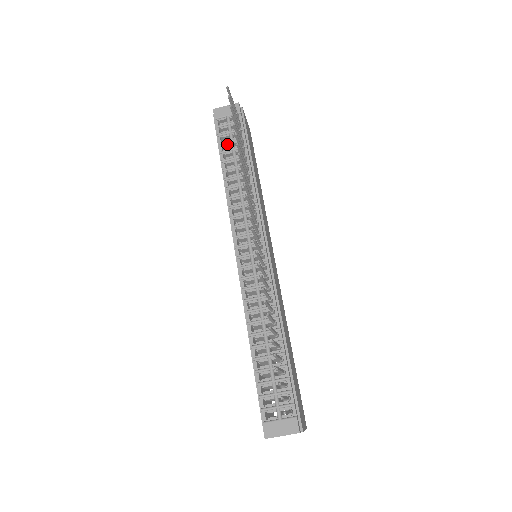
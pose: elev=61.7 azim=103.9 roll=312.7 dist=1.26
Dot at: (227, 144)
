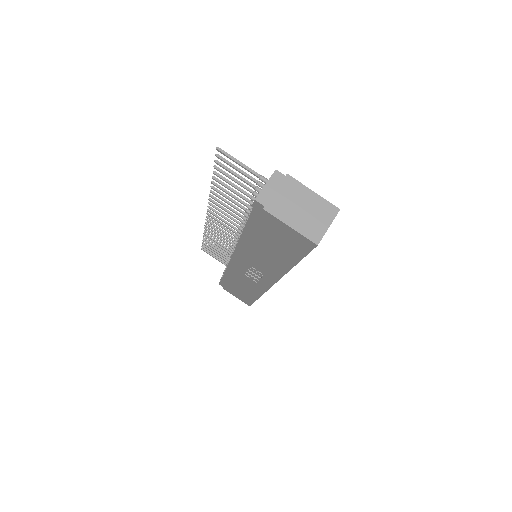
Dot at: occluded
